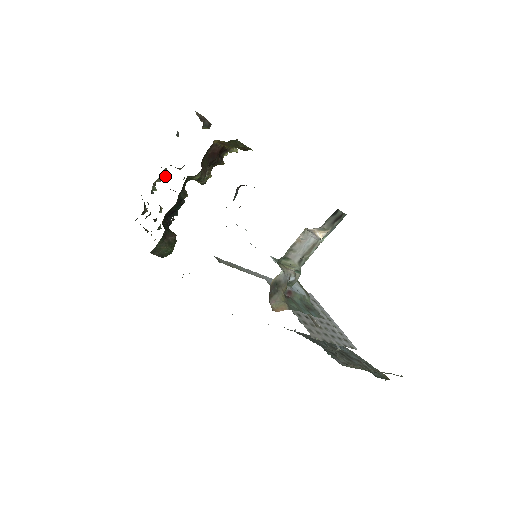
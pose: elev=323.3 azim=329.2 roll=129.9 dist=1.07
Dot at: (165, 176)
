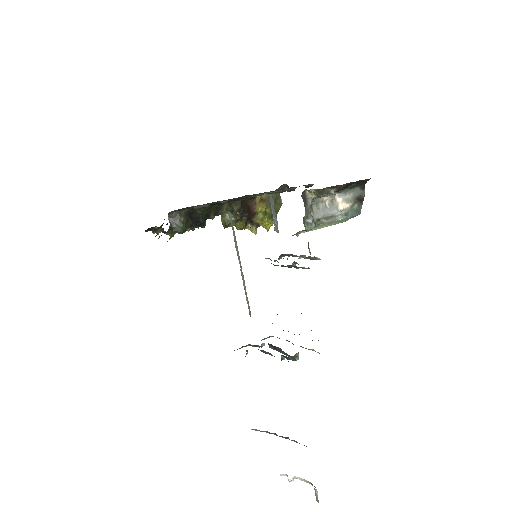
Dot at: occluded
